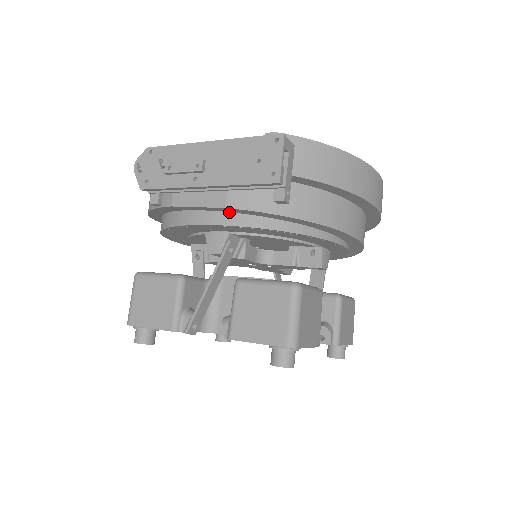
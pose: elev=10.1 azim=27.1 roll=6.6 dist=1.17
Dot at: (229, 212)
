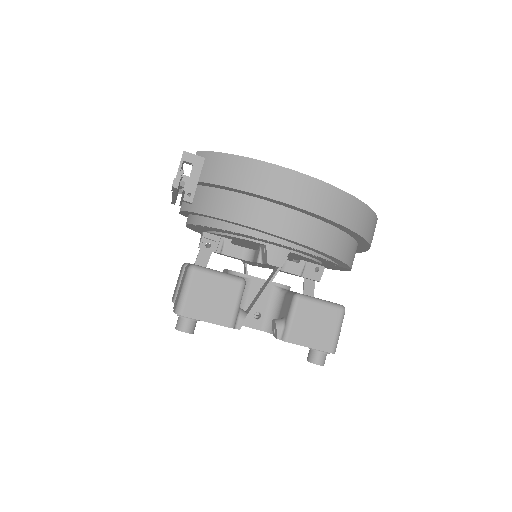
Dot at: (192, 214)
